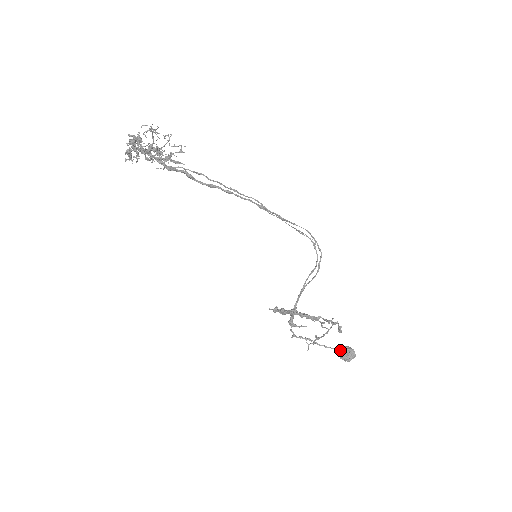
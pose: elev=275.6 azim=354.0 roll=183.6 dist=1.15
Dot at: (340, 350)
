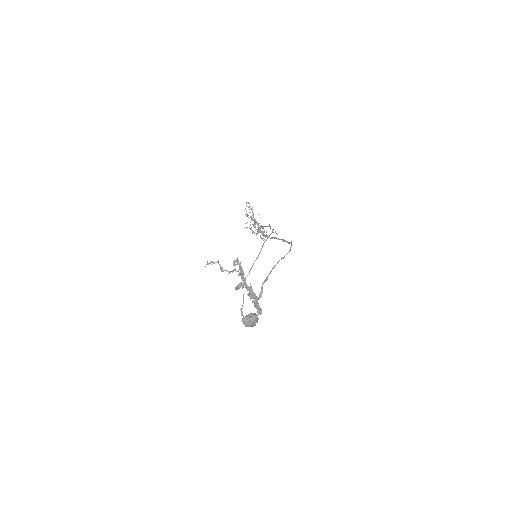
Dot at: occluded
